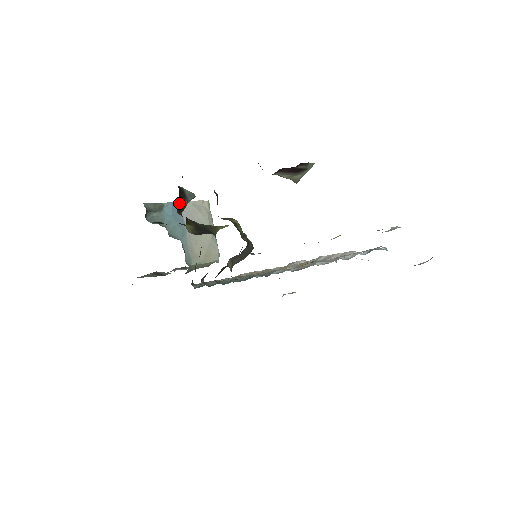
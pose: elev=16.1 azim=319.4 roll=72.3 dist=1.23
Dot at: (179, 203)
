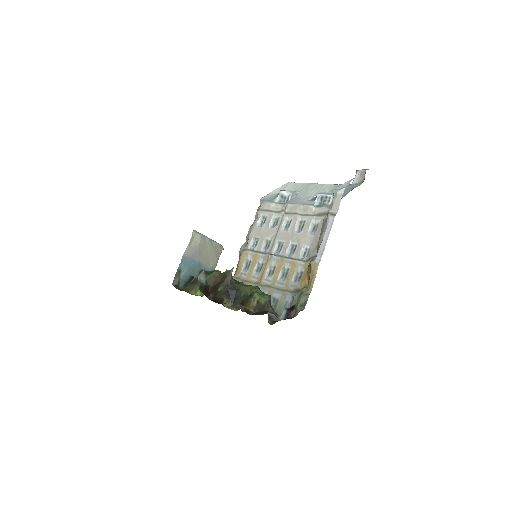
Dot at: occluded
